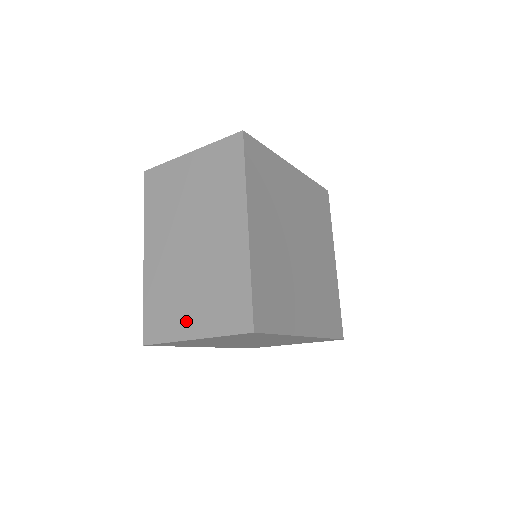
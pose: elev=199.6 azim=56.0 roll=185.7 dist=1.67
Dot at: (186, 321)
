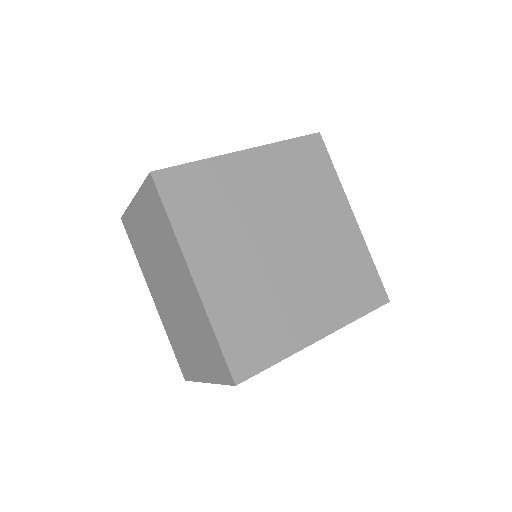
Dot at: (196, 365)
